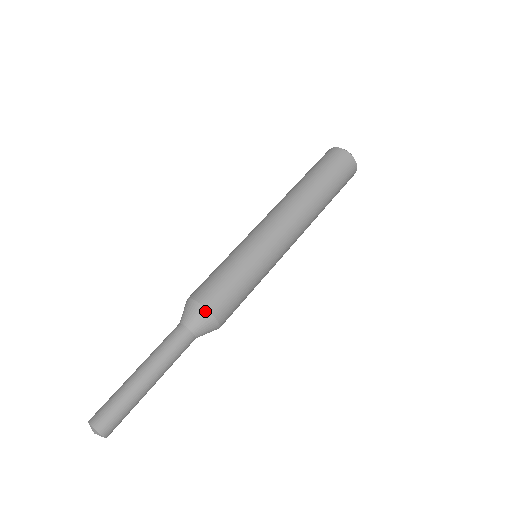
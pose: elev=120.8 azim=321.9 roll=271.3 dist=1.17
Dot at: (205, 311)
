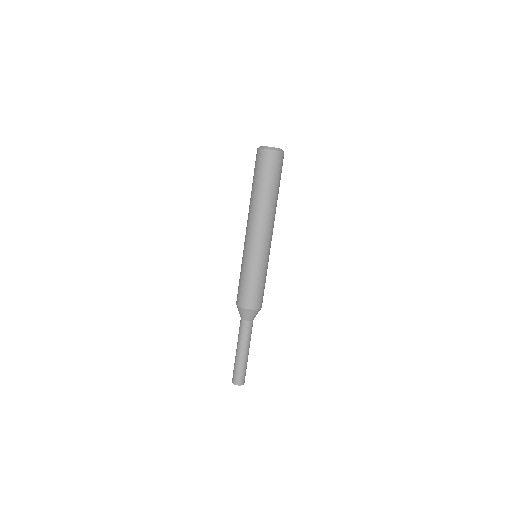
Dot at: (248, 310)
